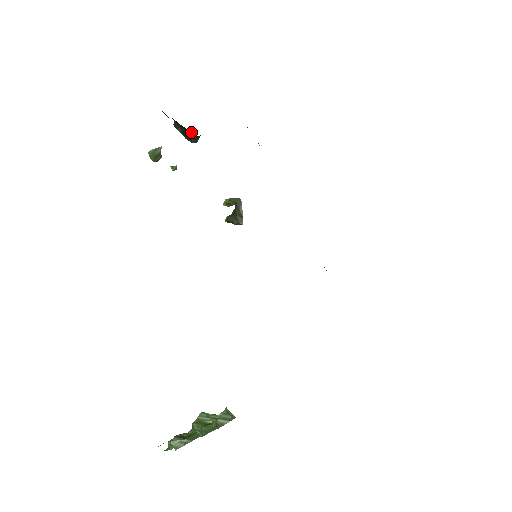
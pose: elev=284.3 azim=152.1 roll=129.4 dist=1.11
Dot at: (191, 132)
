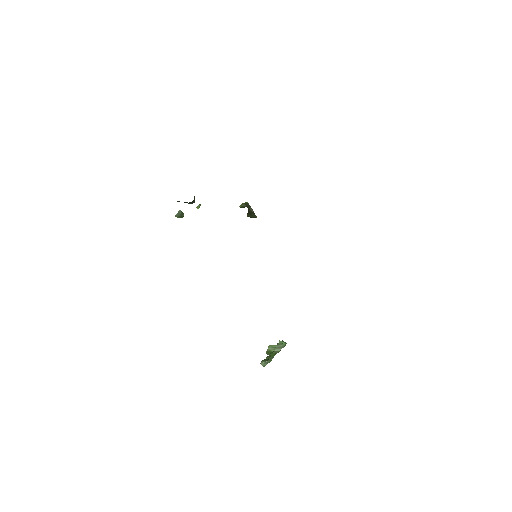
Dot at: occluded
